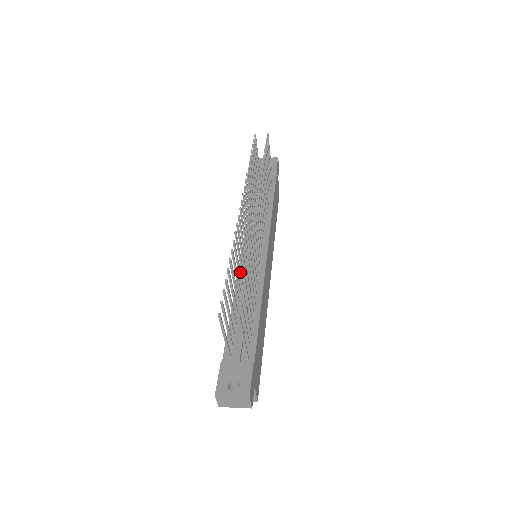
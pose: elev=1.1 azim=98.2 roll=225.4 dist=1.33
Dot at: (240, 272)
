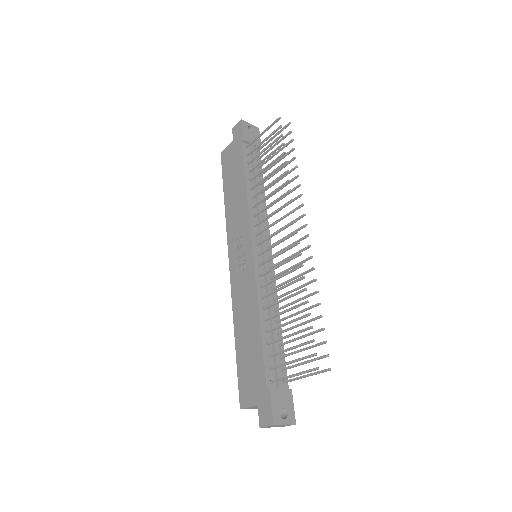
Dot at: (275, 292)
